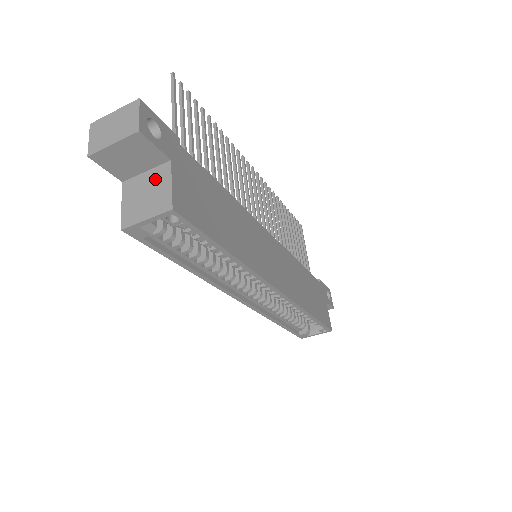
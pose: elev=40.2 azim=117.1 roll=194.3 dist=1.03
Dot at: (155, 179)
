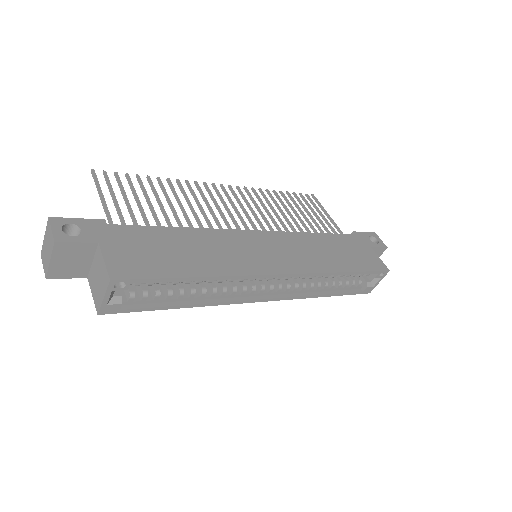
Dot at: (97, 263)
